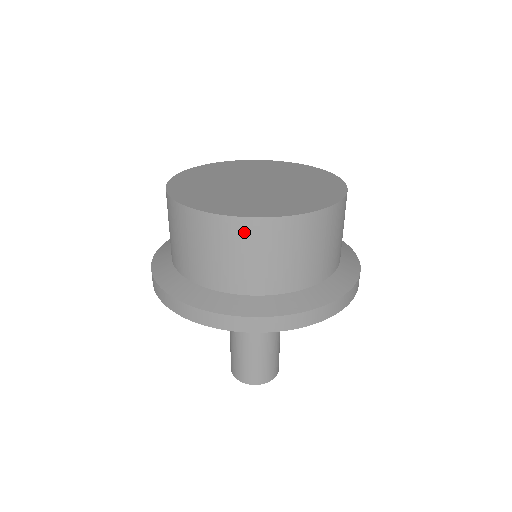
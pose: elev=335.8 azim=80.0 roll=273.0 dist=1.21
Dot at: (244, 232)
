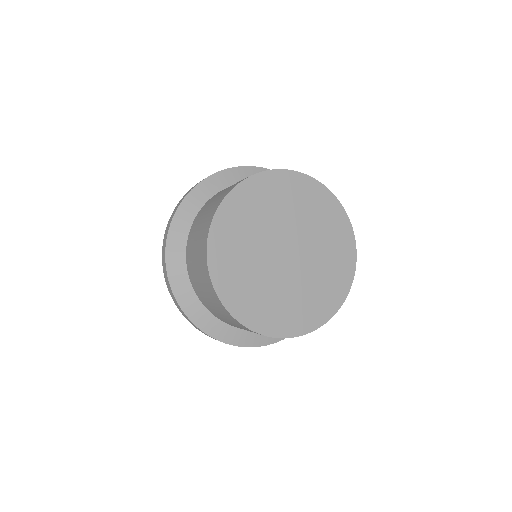
Dot at: occluded
